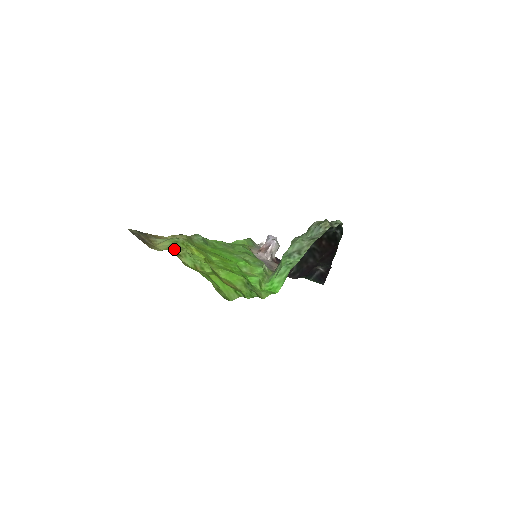
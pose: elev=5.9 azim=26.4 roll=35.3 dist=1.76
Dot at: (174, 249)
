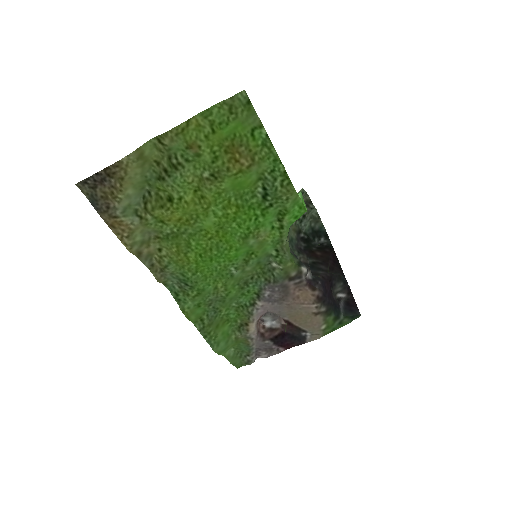
Dot at: (152, 143)
